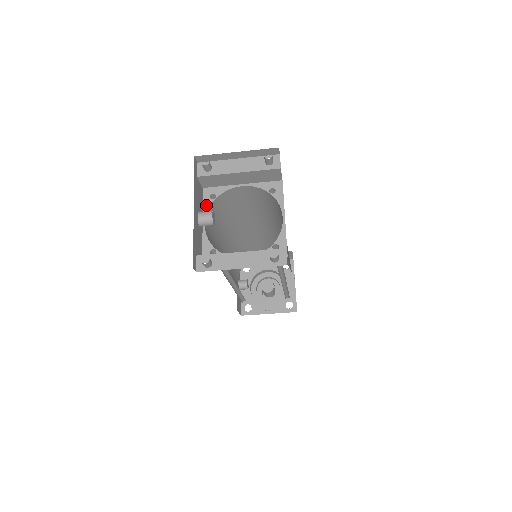
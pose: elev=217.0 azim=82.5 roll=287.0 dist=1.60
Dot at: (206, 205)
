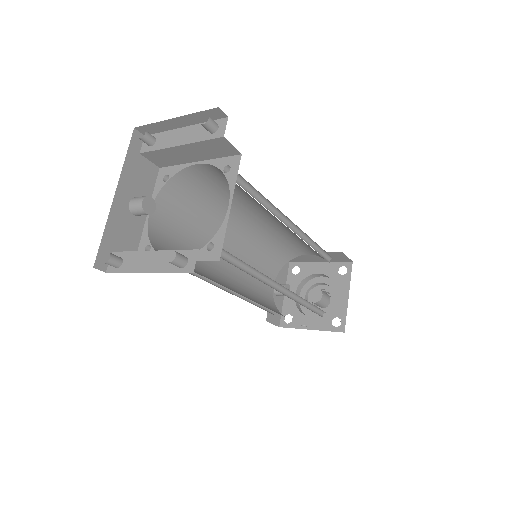
Dot at: (157, 189)
